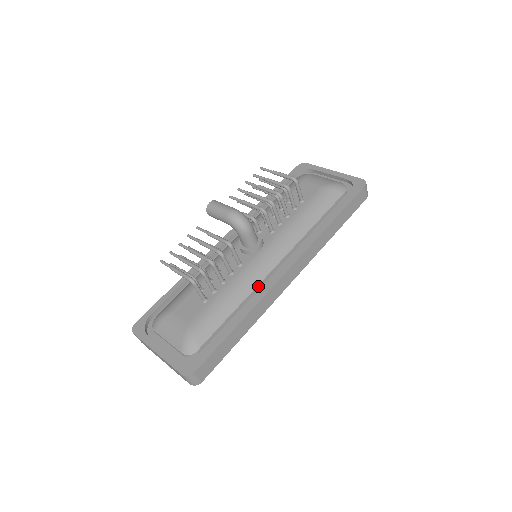
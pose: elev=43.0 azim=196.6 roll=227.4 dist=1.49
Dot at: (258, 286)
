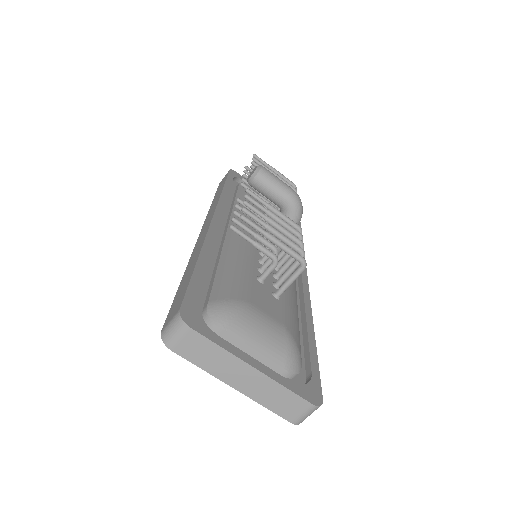
Dot at: occluded
